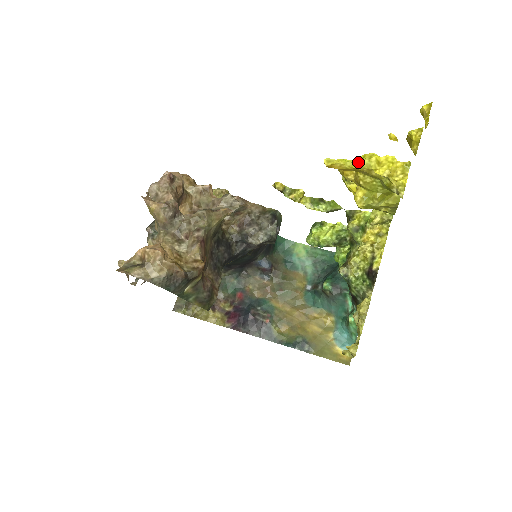
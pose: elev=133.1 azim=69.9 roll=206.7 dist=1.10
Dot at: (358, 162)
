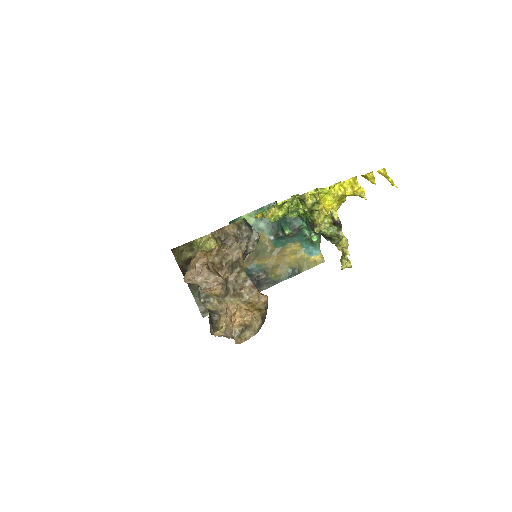
Dot at: (336, 197)
